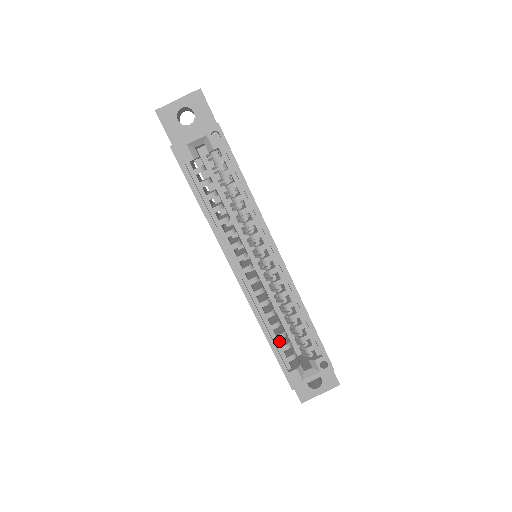
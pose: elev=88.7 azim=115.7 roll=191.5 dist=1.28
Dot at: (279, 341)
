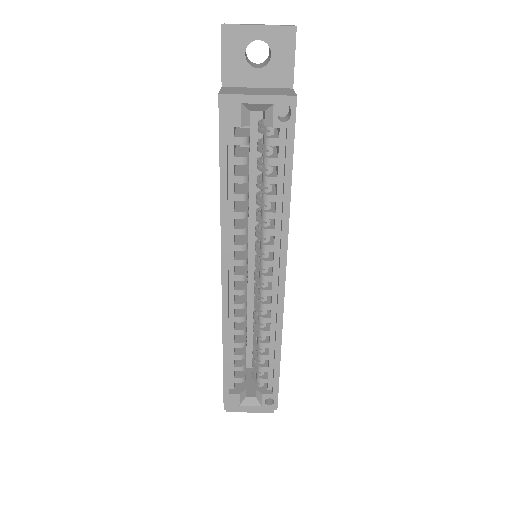
Dot at: occluded
